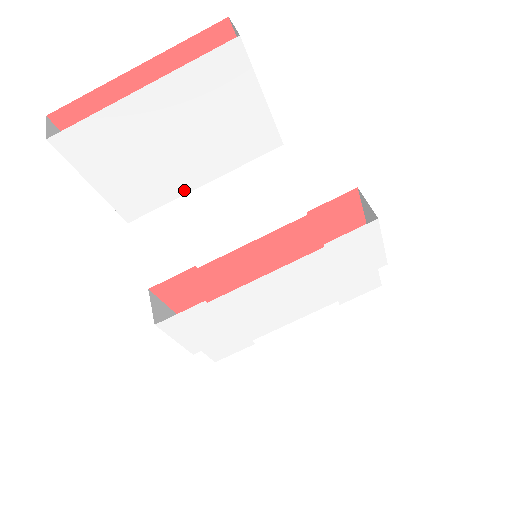
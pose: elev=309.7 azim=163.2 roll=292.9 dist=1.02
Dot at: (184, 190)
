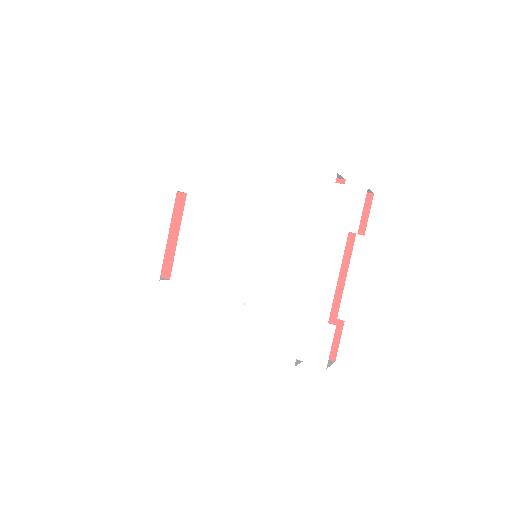
Dot at: (164, 246)
